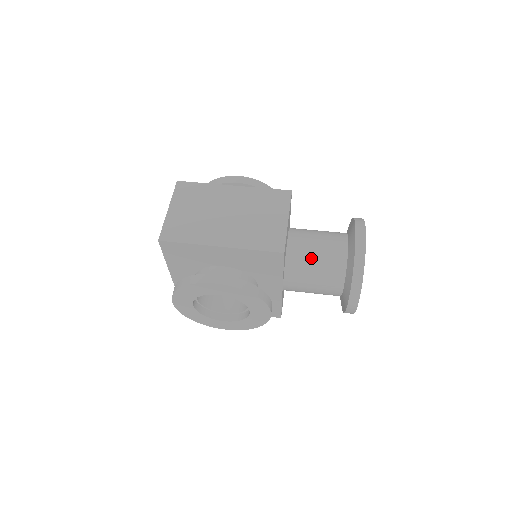
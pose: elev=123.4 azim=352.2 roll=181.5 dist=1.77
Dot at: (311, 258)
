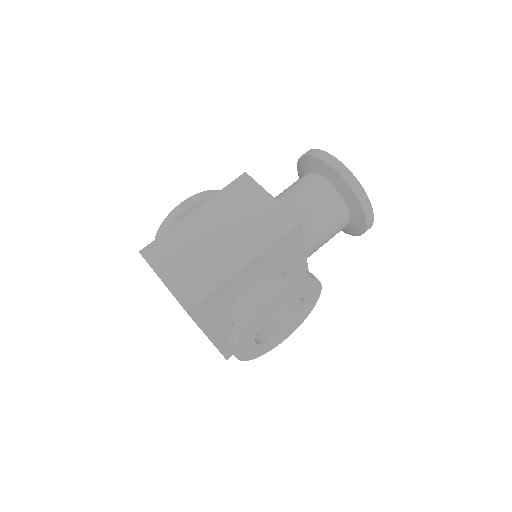
Dot at: (309, 213)
